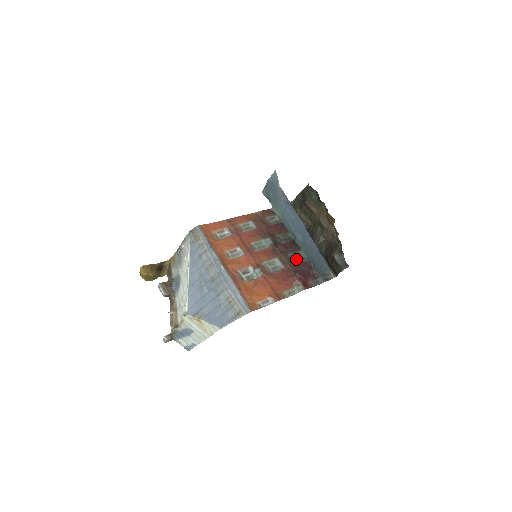
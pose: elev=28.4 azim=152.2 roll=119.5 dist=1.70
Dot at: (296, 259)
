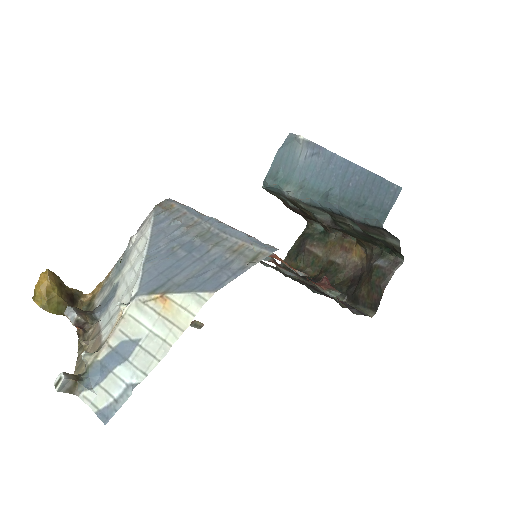
Dot at: occluded
